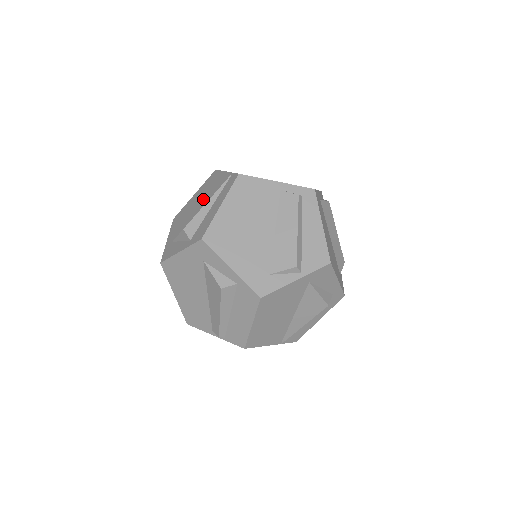
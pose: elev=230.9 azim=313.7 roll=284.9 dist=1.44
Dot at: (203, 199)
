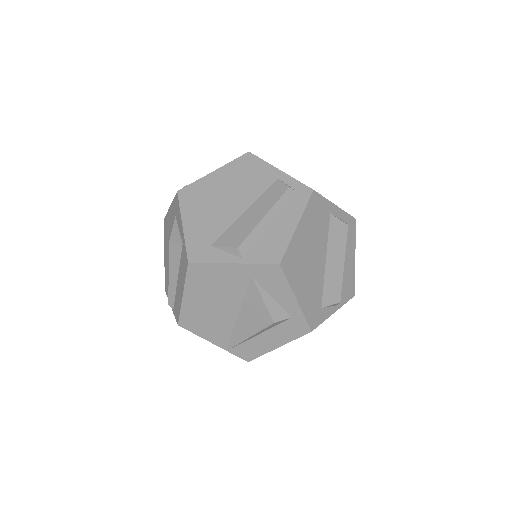
Dot at: occluded
